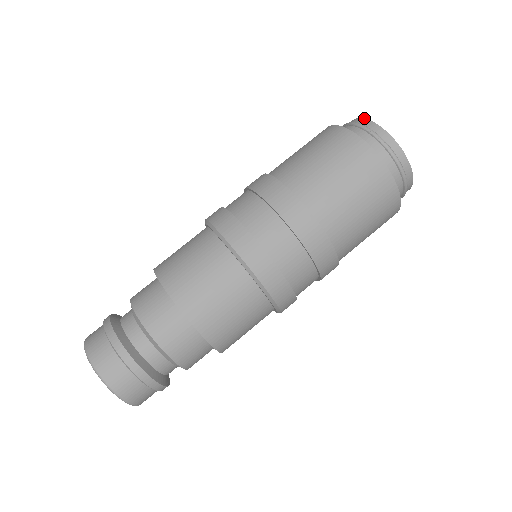
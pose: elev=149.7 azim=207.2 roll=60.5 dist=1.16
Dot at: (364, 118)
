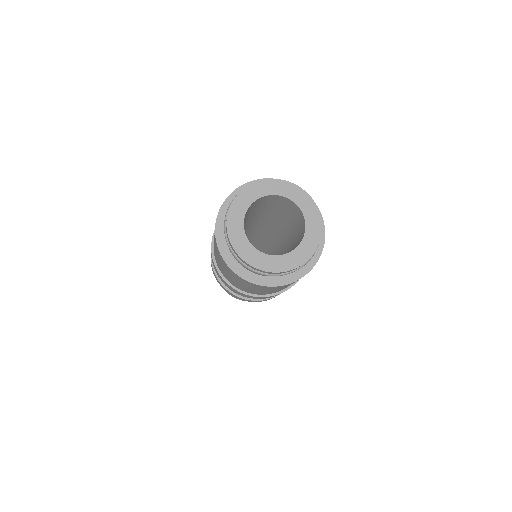
Dot at: (235, 253)
